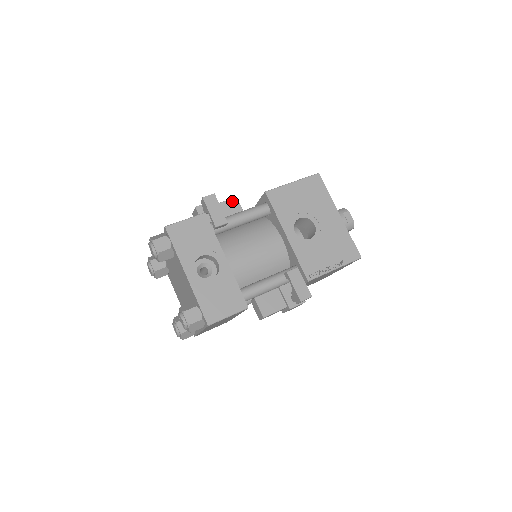
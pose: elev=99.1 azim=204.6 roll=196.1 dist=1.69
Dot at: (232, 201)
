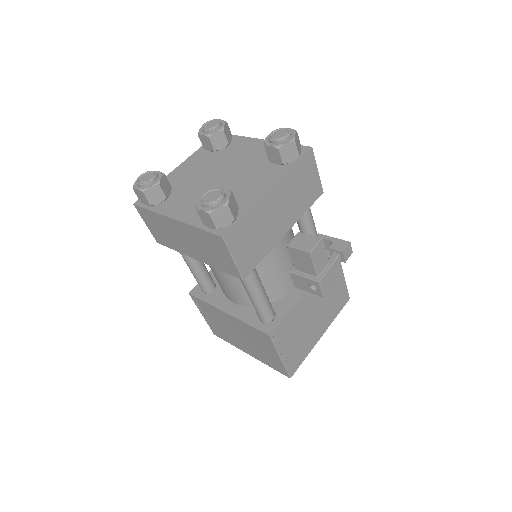
Dot at: occluded
